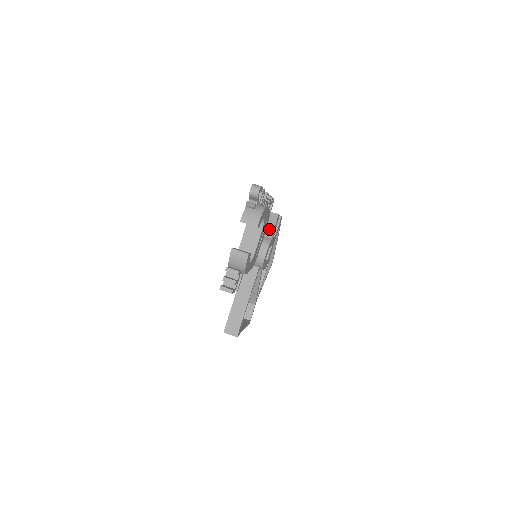
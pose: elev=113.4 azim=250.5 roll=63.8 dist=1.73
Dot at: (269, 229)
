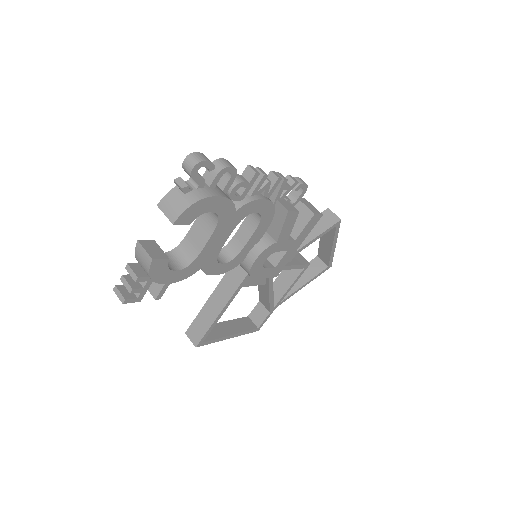
Dot at: (275, 227)
